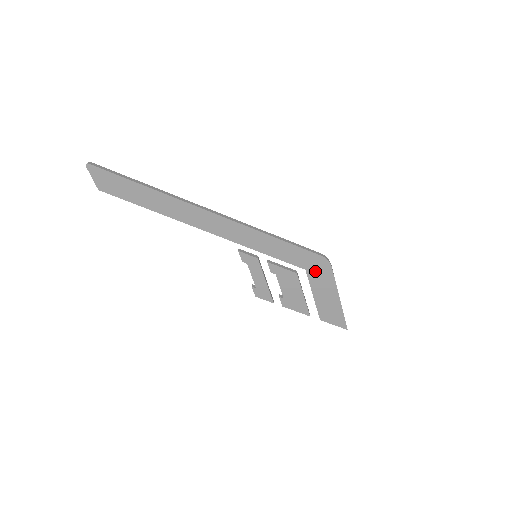
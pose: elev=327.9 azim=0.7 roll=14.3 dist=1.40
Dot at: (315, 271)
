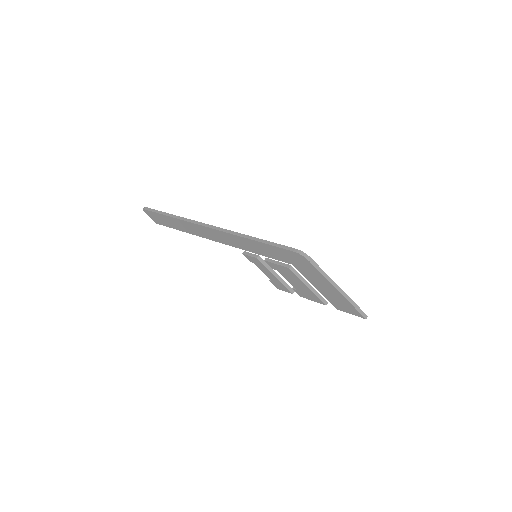
Dot at: (300, 265)
